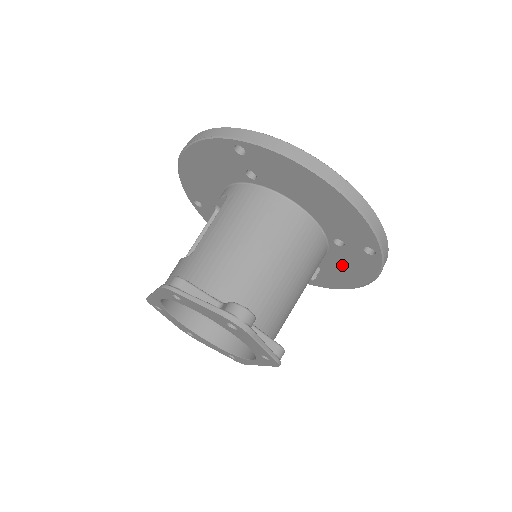
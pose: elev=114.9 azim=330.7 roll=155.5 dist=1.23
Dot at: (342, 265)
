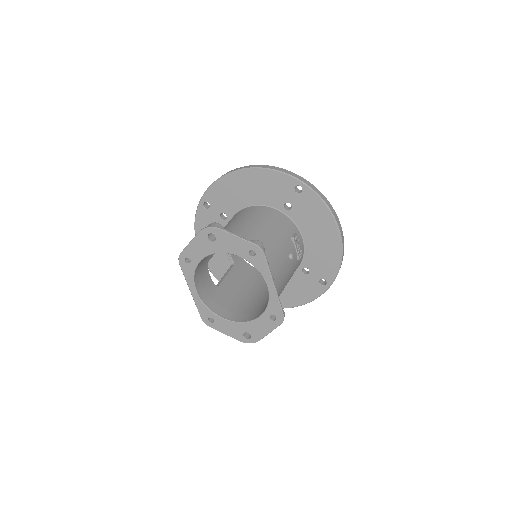
Dot at: (311, 225)
